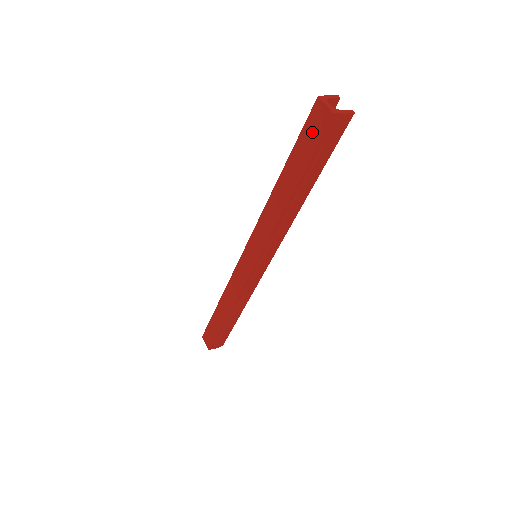
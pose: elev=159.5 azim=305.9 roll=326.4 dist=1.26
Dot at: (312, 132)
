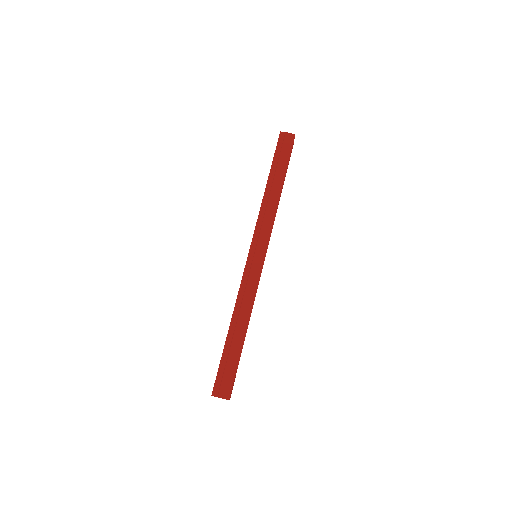
Dot at: occluded
